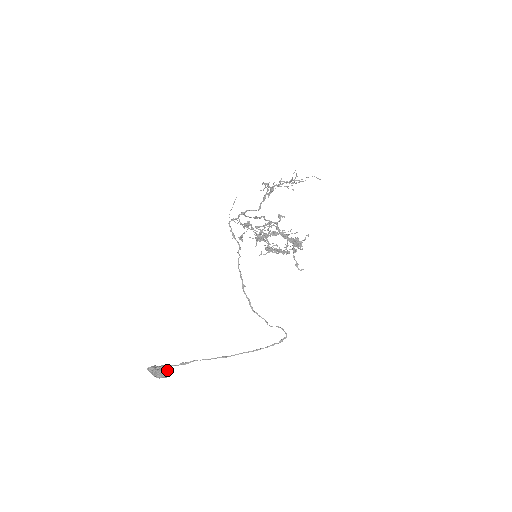
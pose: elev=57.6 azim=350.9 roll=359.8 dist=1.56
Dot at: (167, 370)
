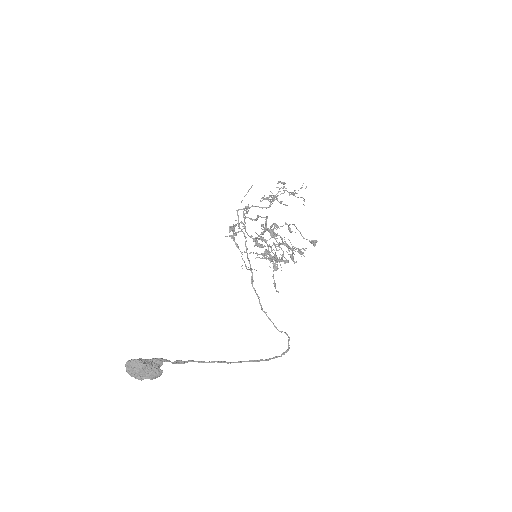
Dot at: (160, 366)
